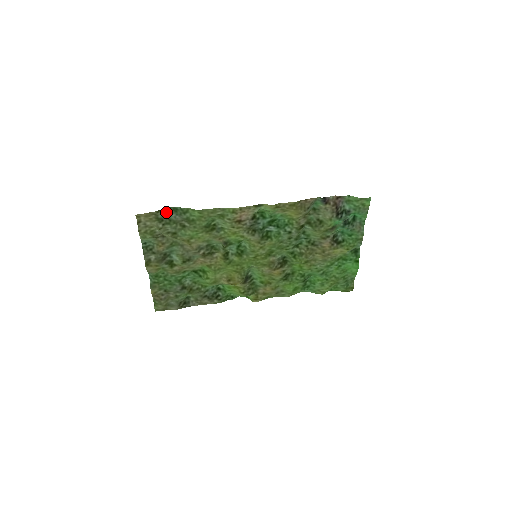
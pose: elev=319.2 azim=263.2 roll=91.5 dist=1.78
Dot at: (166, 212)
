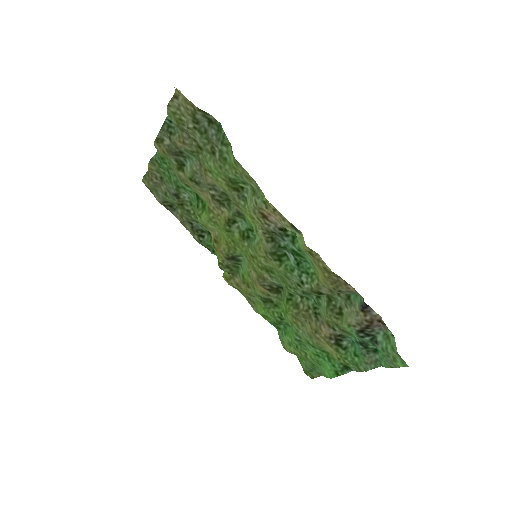
Dot at: (210, 119)
